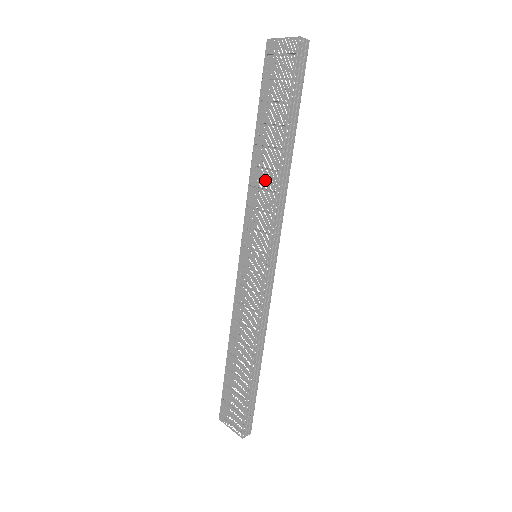
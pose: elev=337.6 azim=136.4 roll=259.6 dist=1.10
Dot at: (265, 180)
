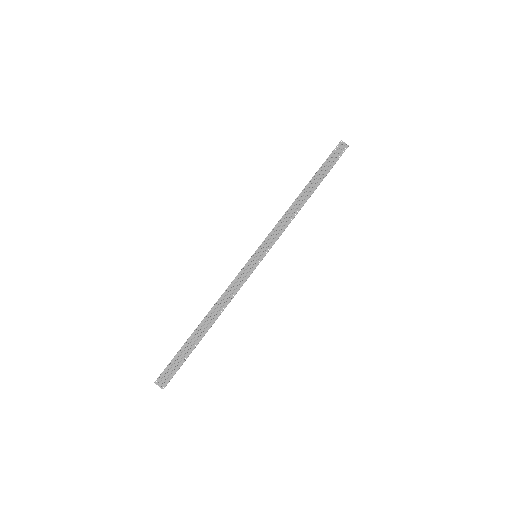
Dot at: occluded
